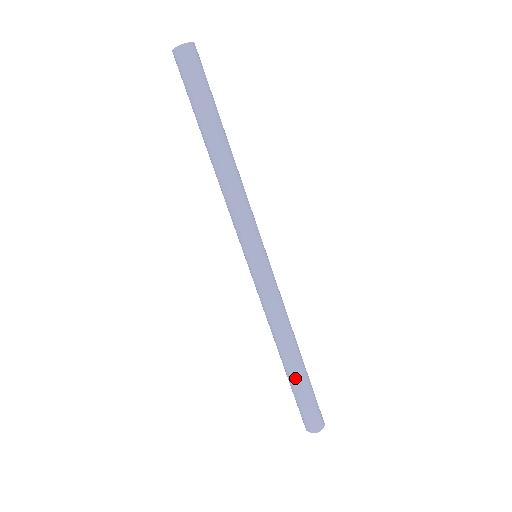
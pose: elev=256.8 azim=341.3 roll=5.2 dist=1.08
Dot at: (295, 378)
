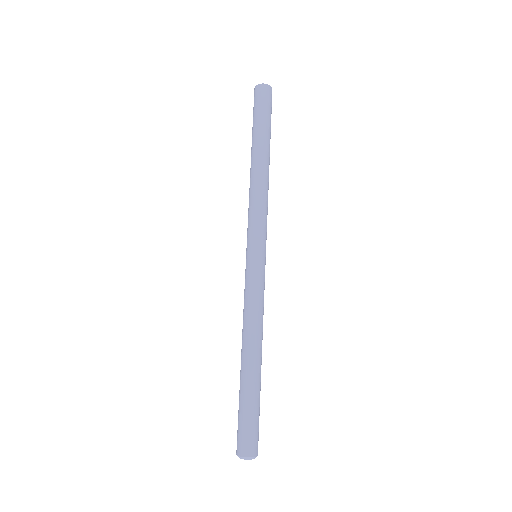
Dot at: (255, 385)
